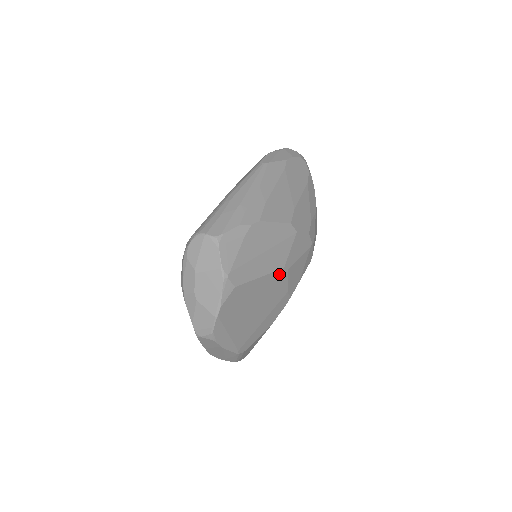
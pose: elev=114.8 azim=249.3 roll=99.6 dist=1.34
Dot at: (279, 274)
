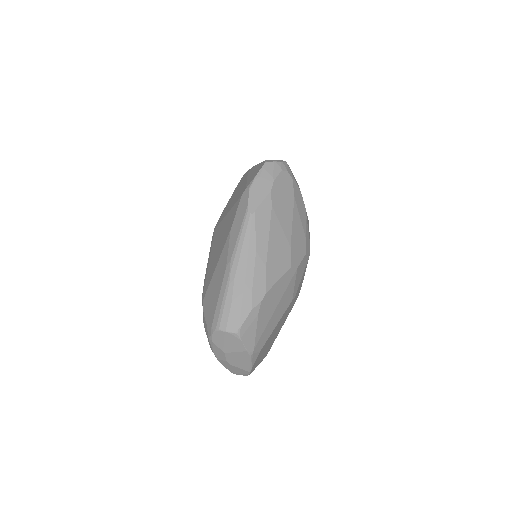
Dot at: (289, 306)
